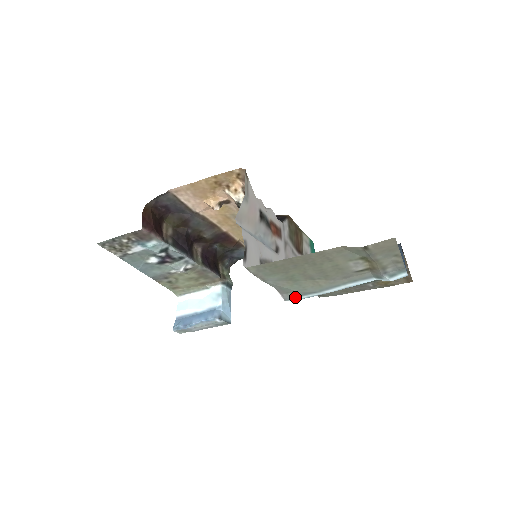
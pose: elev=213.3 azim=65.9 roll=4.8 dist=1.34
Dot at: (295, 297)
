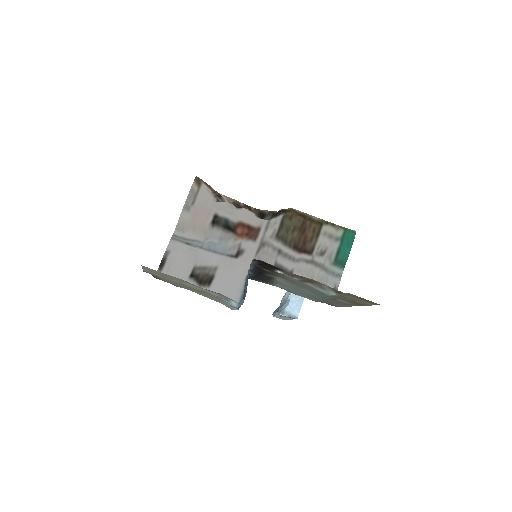
Dot at: (229, 307)
